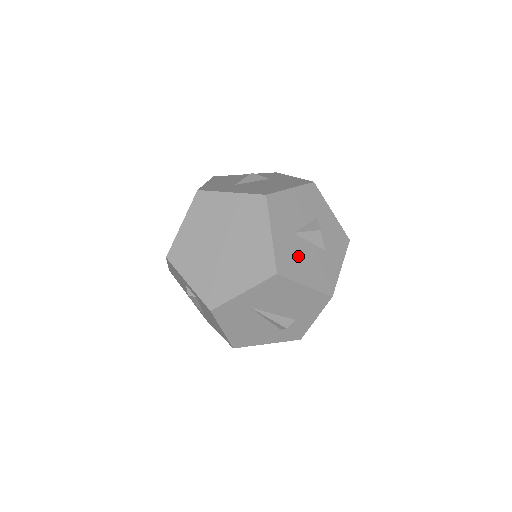
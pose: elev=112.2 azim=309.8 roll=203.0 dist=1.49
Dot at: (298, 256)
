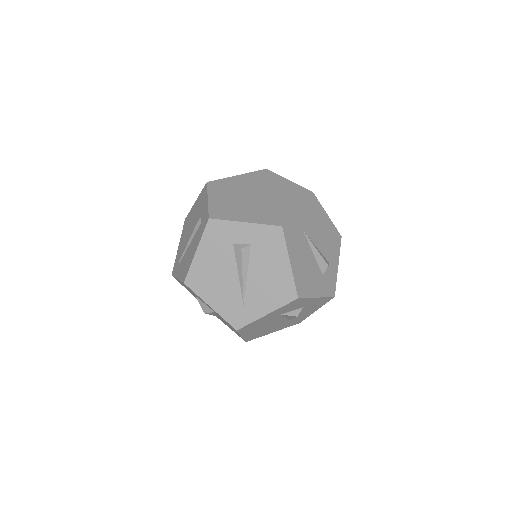
Dot at: occluded
